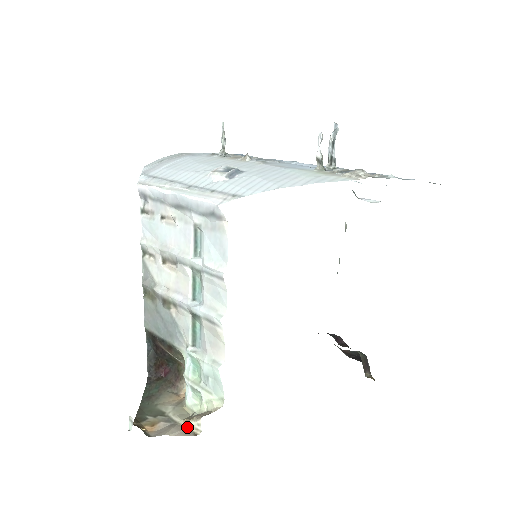
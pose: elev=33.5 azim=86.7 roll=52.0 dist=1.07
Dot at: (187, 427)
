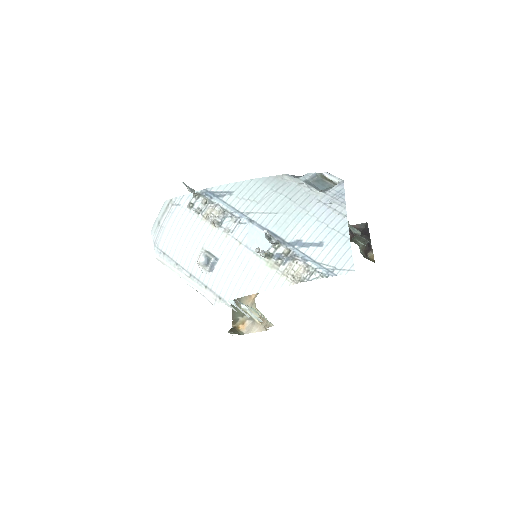
Dot at: (261, 325)
